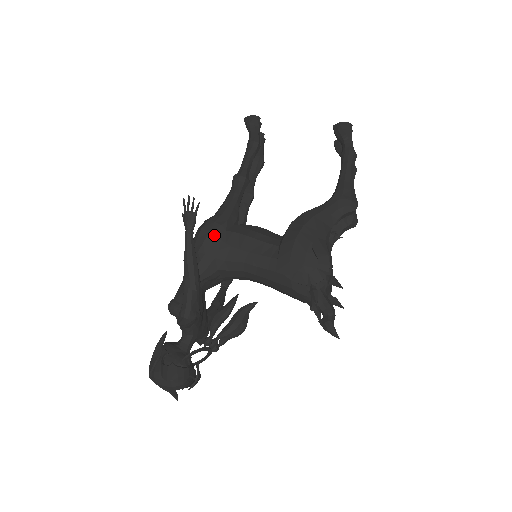
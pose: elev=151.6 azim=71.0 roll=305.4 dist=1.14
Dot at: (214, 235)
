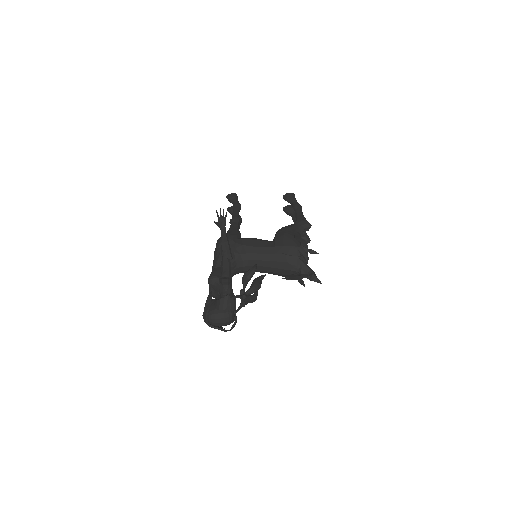
Dot at: (231, 240)
